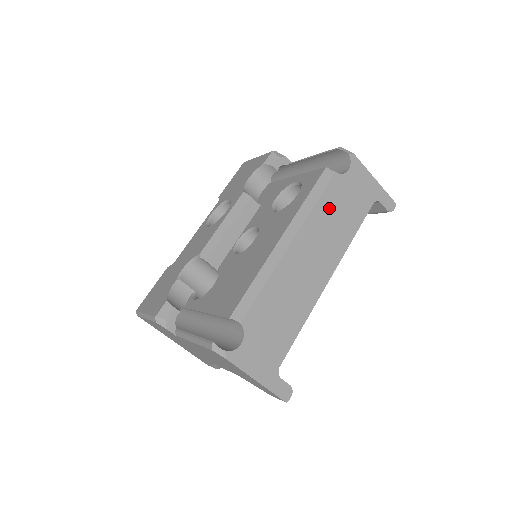
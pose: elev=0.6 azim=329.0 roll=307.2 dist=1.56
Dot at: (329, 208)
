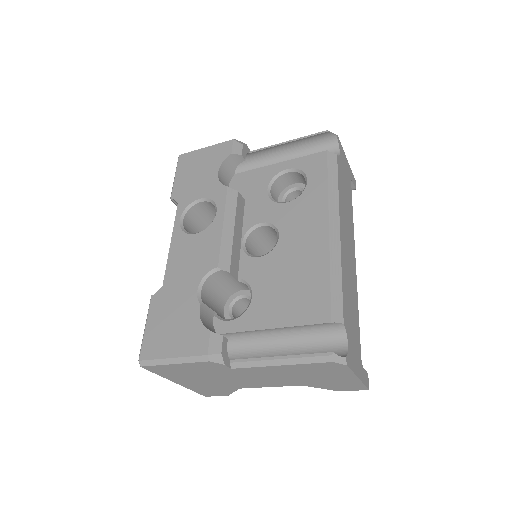
Dot at: (342, 191)
